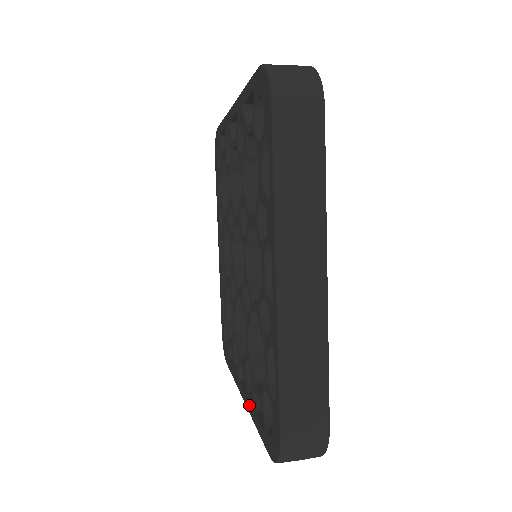
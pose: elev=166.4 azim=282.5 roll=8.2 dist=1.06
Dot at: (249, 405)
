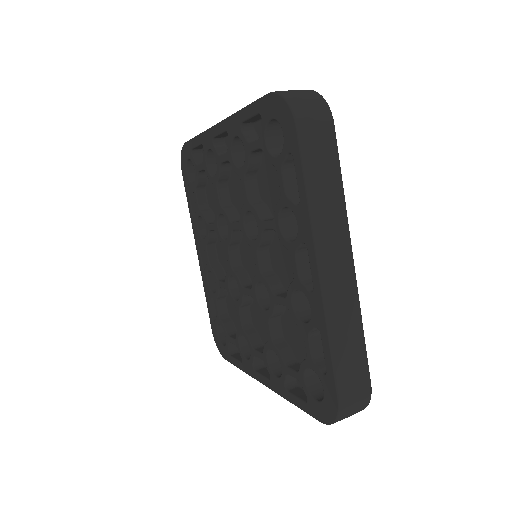
Dot at: (277, 387)
